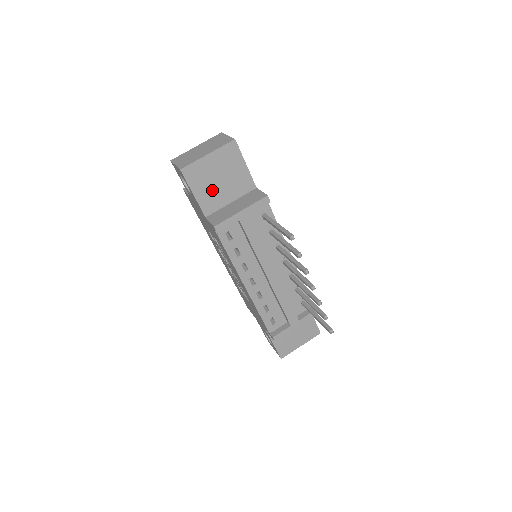
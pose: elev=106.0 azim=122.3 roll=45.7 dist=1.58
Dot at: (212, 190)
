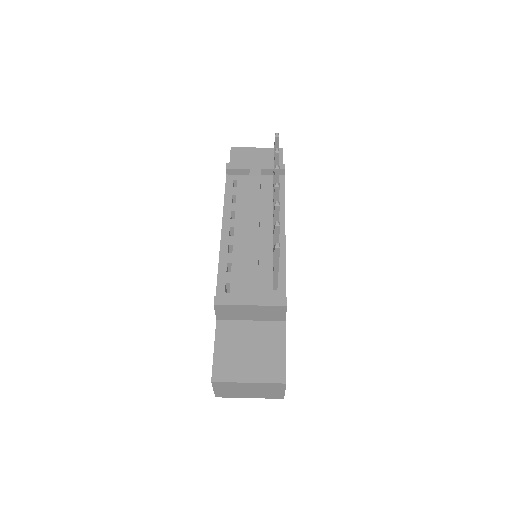
Dot at: occluded
